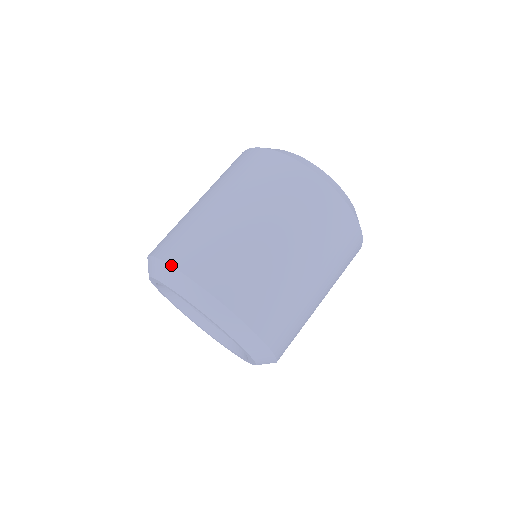
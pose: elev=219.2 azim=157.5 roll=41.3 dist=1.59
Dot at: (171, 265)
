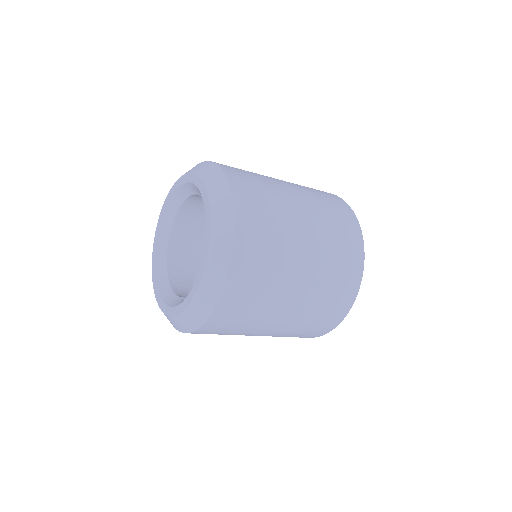
Dot at: (201, 162)
